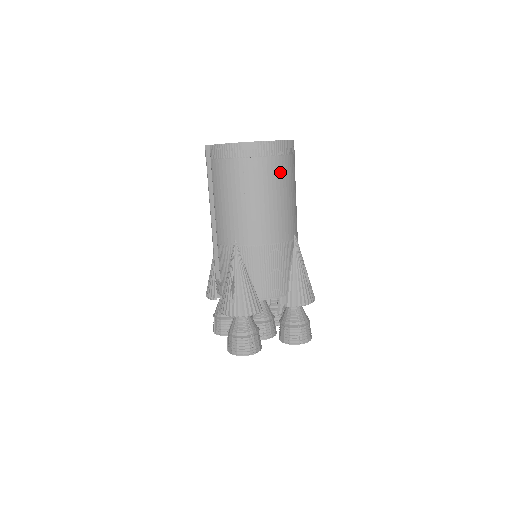
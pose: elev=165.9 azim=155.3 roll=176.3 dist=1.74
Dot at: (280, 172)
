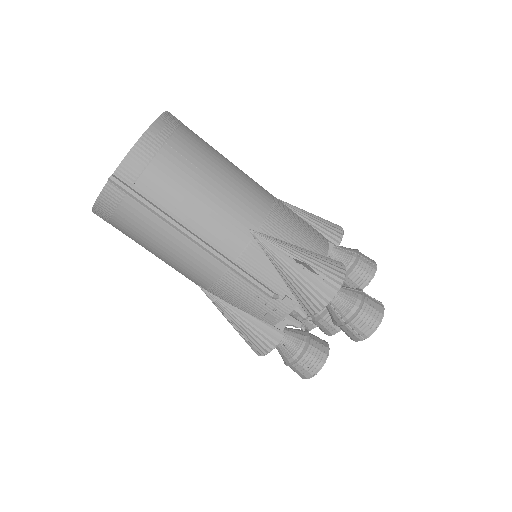
Dot at: (200, 138)
